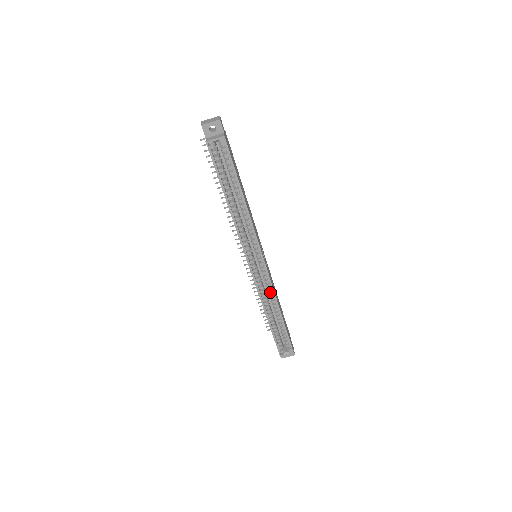
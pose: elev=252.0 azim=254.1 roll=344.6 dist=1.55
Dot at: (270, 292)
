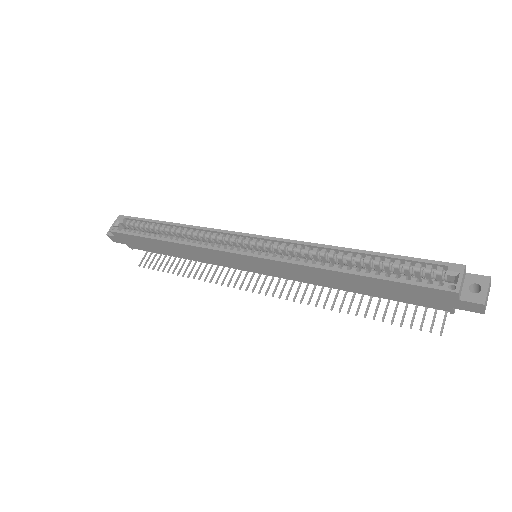
Dot at: (304, 251)
